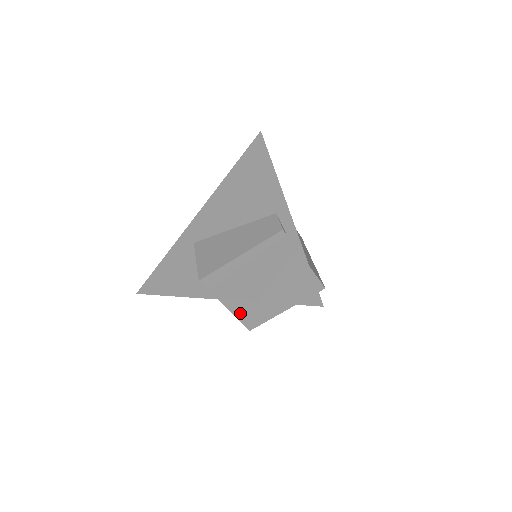
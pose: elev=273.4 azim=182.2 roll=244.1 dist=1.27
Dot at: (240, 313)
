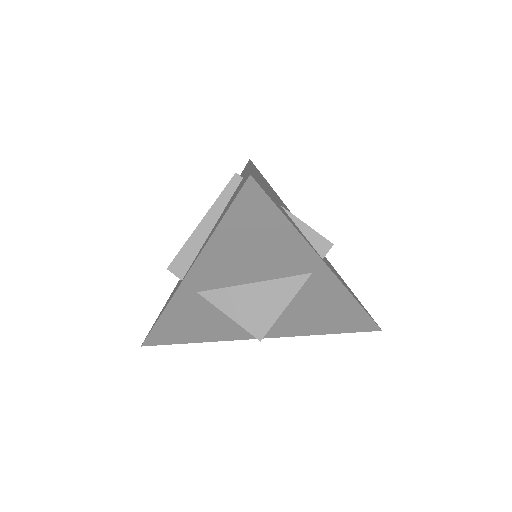
Dot at: (235, 311)
